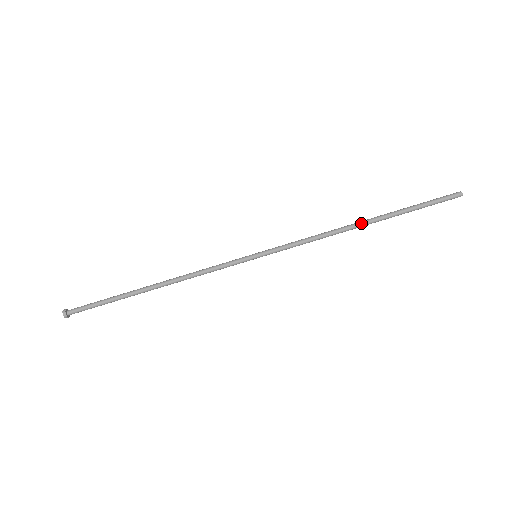
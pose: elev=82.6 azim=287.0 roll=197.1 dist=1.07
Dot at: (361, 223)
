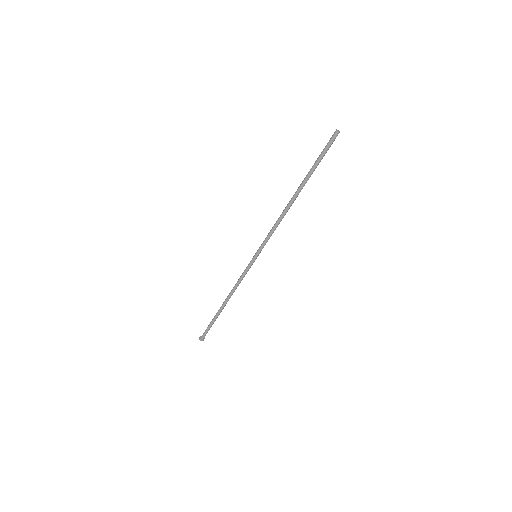
Dot at: (293, 199)
